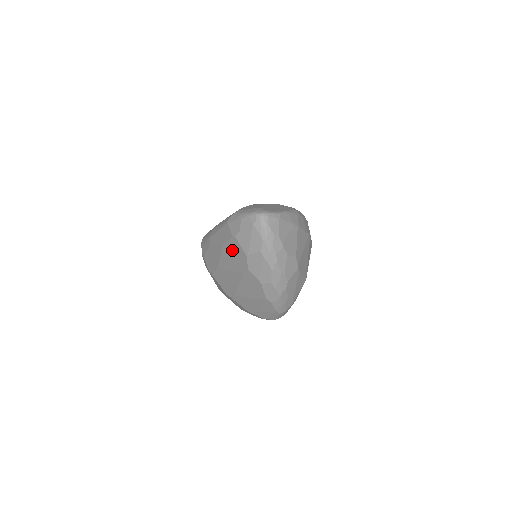
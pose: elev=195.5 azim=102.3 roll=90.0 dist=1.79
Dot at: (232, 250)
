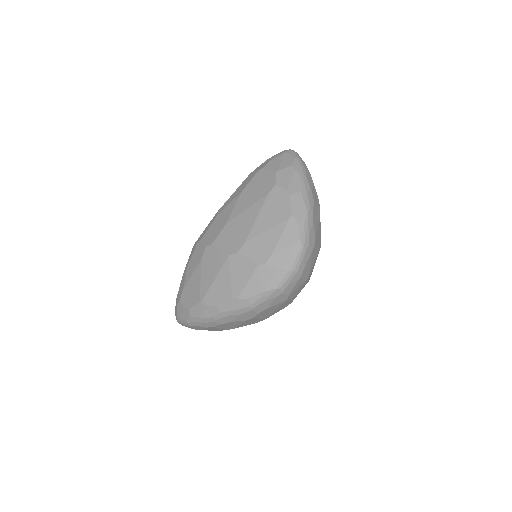
Dot at: (255, 184)
